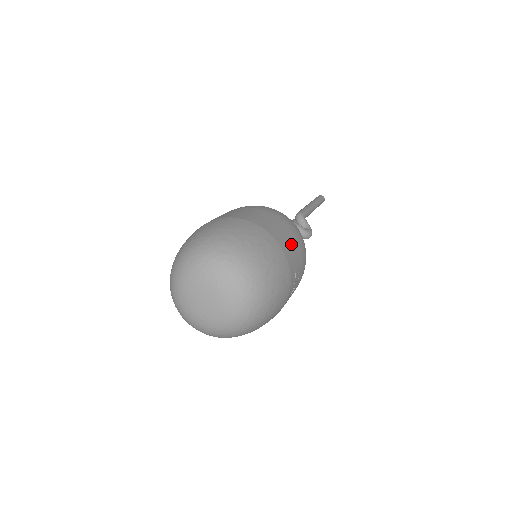
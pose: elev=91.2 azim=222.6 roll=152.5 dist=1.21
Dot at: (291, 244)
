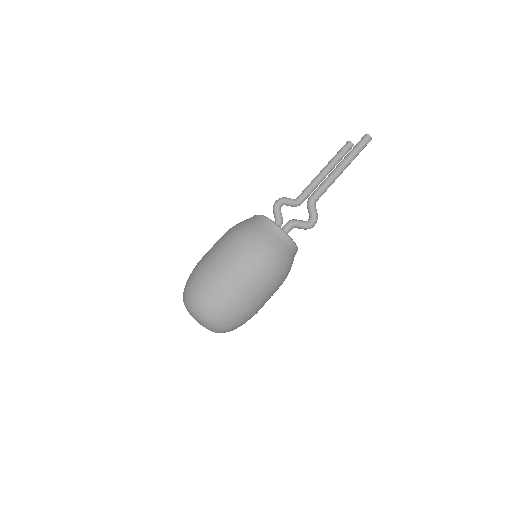
Dot at: (257, 285)
